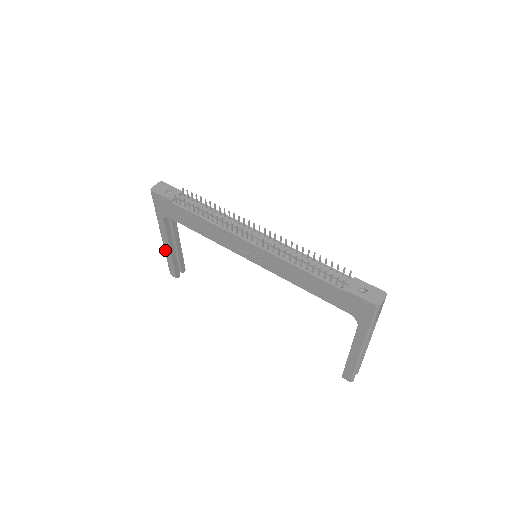
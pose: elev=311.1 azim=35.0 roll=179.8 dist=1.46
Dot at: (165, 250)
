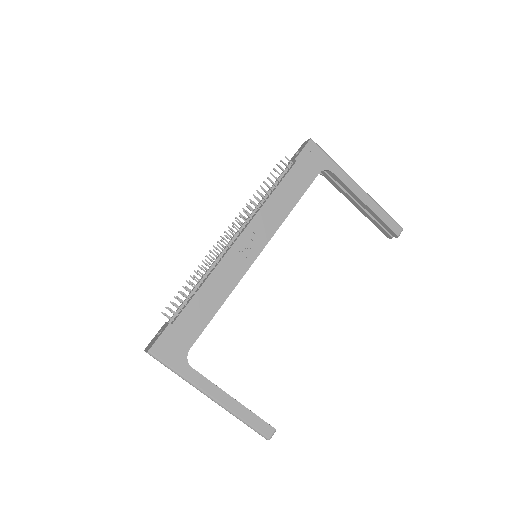
Dot at: (231, 410)
